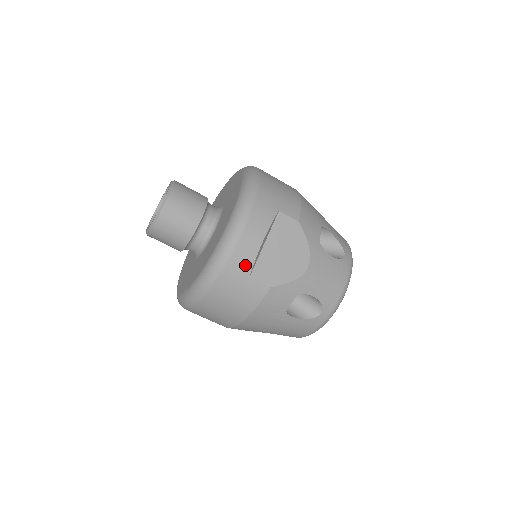
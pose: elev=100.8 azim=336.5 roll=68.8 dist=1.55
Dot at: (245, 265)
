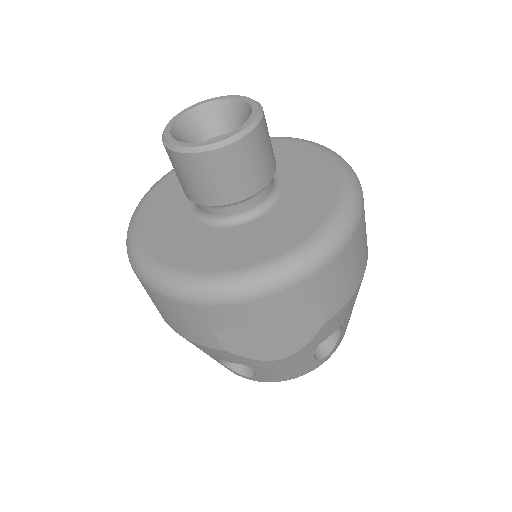
Dot at: (221, 321)
